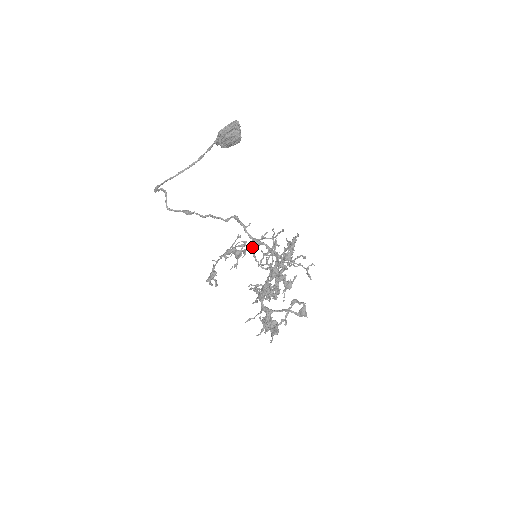
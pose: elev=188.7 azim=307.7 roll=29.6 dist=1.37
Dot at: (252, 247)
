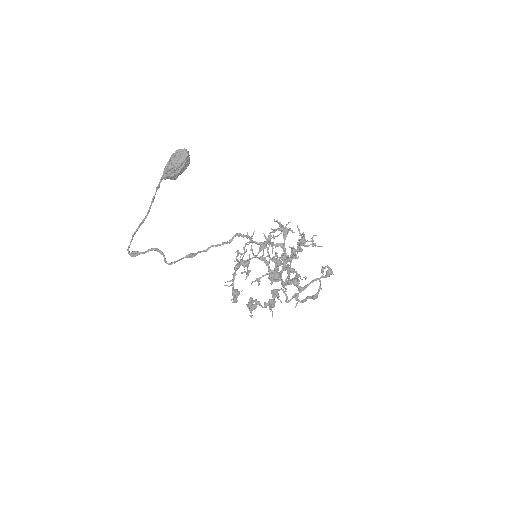
Dot at: occluded
